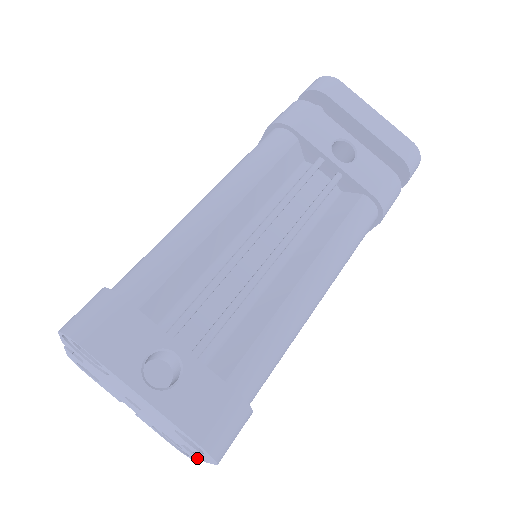
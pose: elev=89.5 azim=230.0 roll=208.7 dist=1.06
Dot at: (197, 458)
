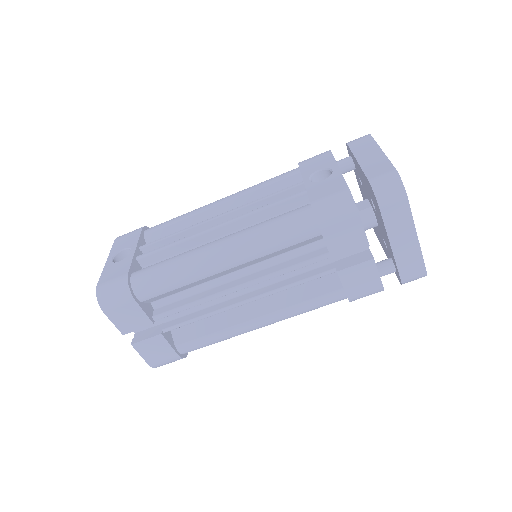
Dot at: (132, 342)
